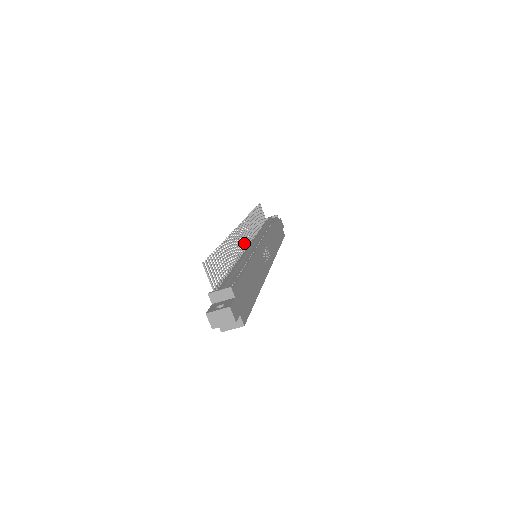
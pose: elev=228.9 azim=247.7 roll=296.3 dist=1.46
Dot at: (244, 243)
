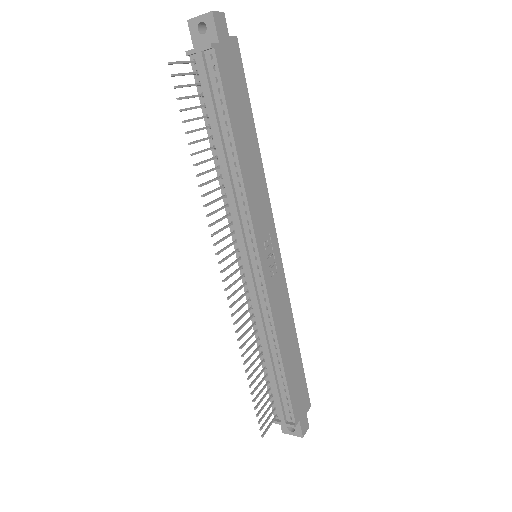
Dot at: (237, 271)
